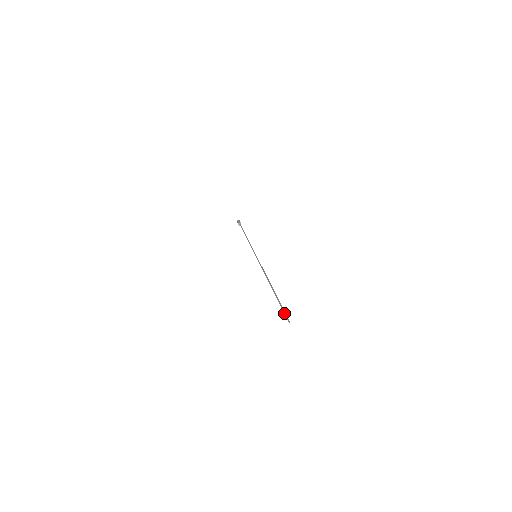
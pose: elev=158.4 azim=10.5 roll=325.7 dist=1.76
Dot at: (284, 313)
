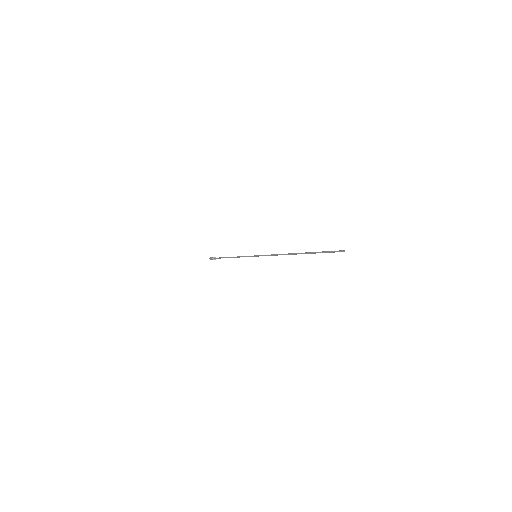
Dot at: (331, 252)
